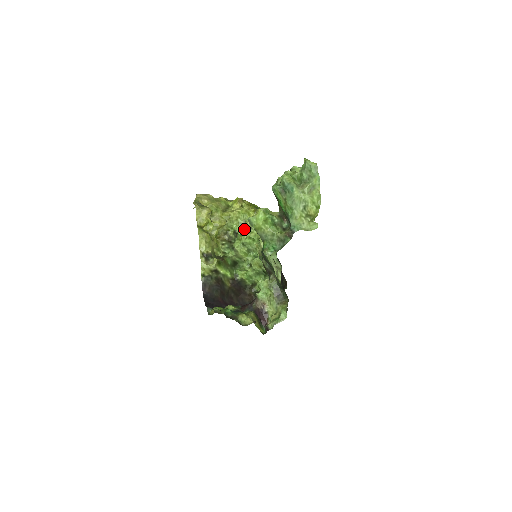
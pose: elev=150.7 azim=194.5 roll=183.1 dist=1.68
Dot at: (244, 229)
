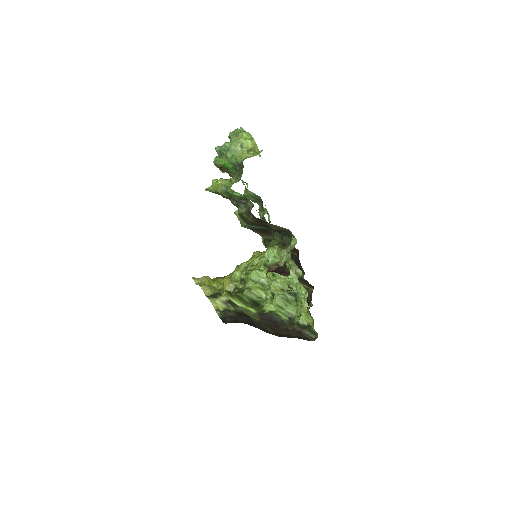
Dot at: (247, 271)
